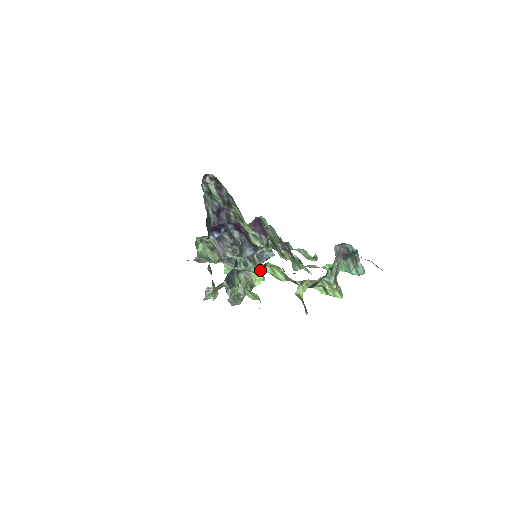
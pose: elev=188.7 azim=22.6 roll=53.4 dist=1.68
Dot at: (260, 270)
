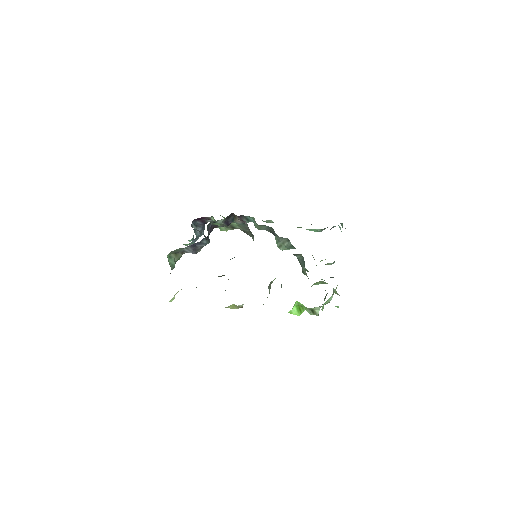
Dot at: occluded
